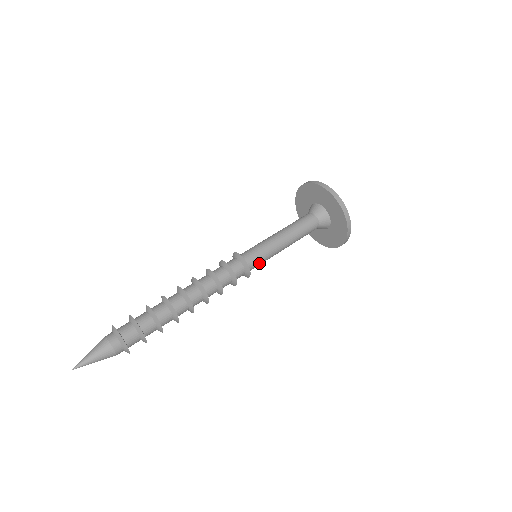
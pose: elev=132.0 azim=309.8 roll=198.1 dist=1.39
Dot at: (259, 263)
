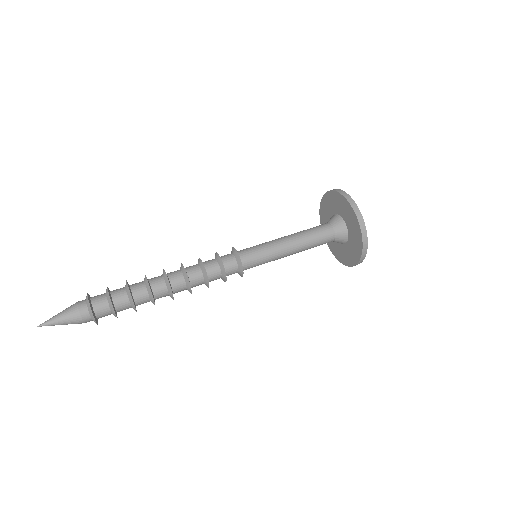
Dot at: (256, 261)
